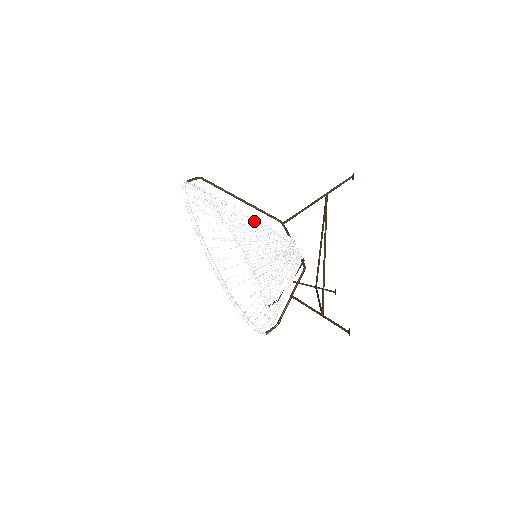
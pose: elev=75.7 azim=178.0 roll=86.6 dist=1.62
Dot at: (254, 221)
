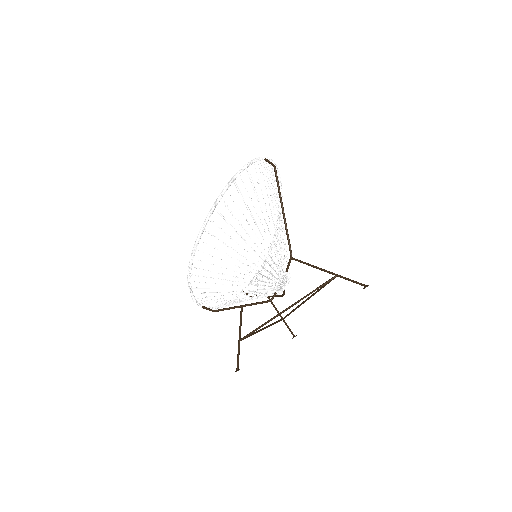
Dot at: occluded
